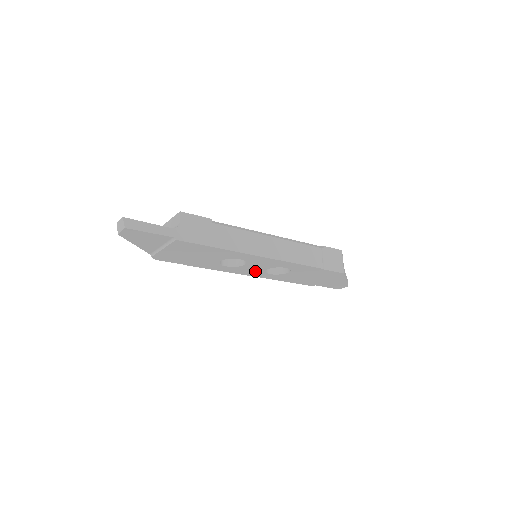
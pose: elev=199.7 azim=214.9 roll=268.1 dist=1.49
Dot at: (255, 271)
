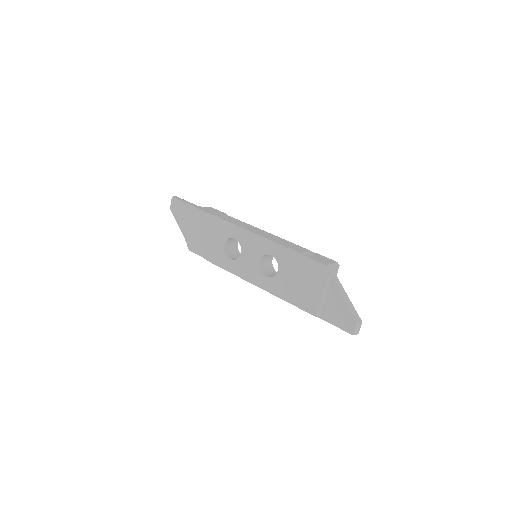
Dot at: (253, 270)
